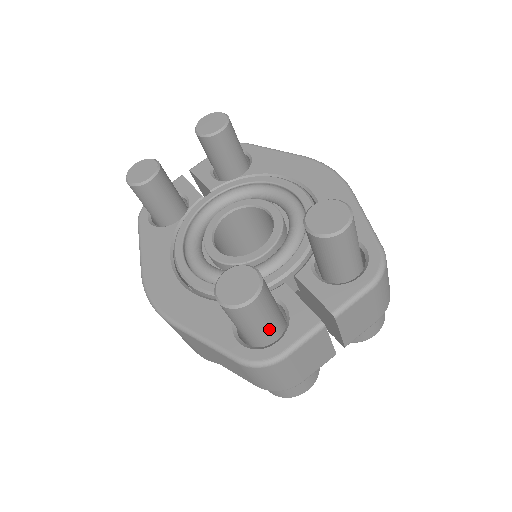
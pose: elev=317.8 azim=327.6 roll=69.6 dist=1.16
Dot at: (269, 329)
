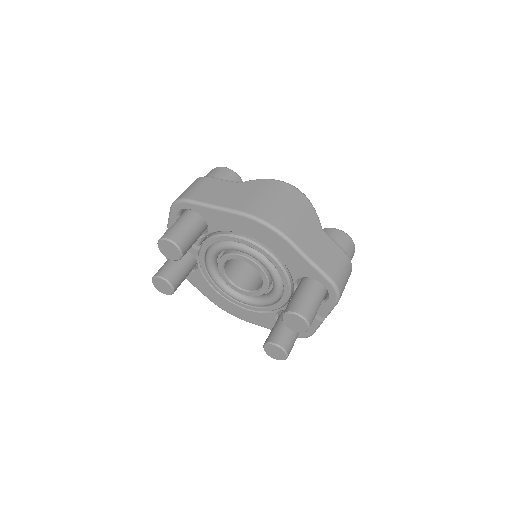
Dot at: (298, 334)
